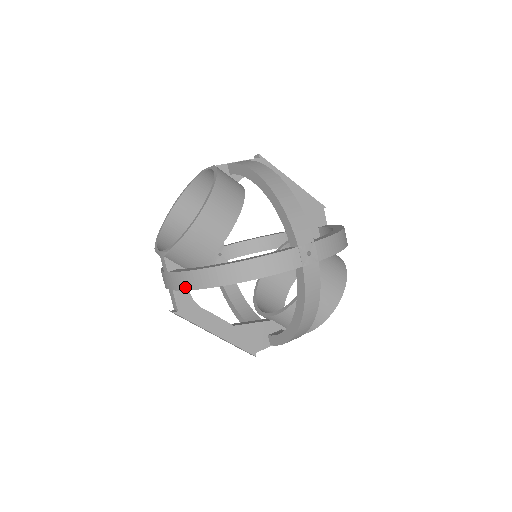
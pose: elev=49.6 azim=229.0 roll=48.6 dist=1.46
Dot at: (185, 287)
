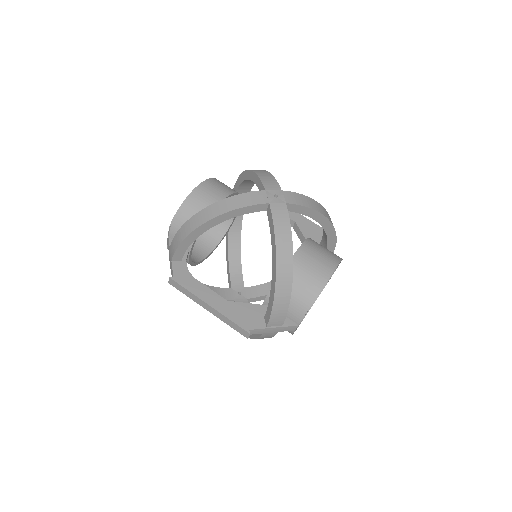
Dot at: (177, 245)
